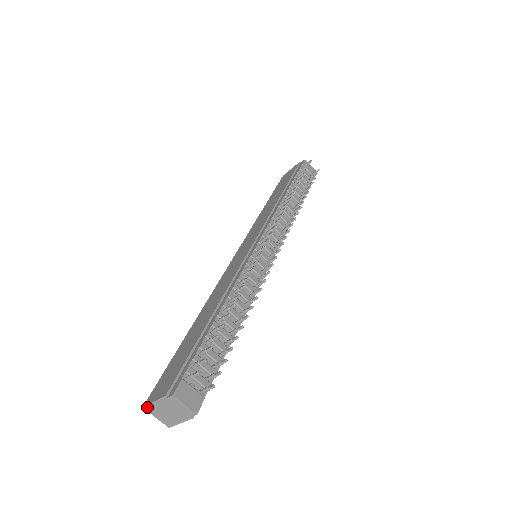
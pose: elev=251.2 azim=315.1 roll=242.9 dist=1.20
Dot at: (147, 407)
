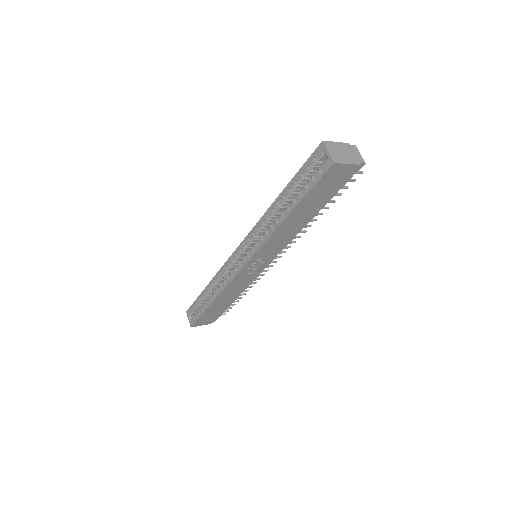
Dot at: (327, 142)
